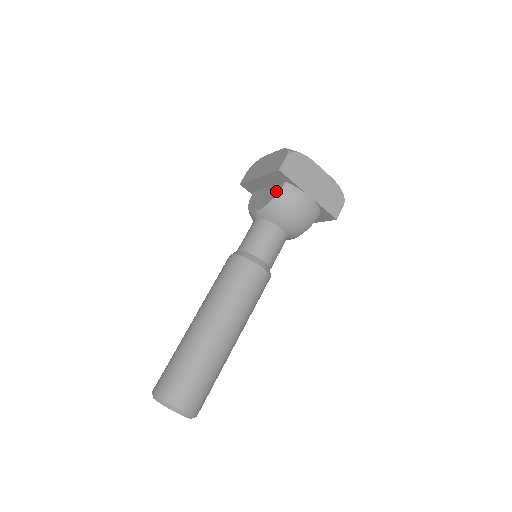
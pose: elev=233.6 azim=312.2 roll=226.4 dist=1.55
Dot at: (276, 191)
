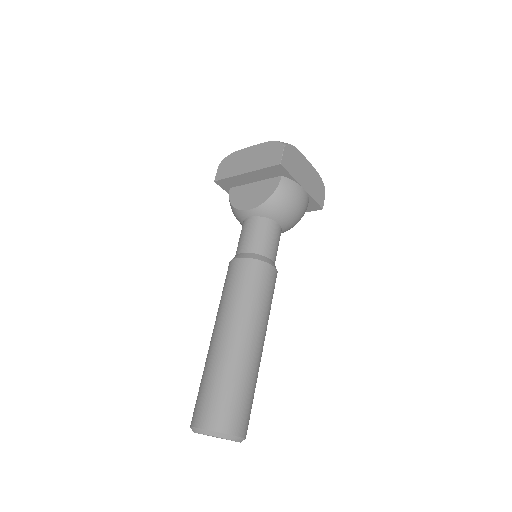
Dot at: (273, 186)
